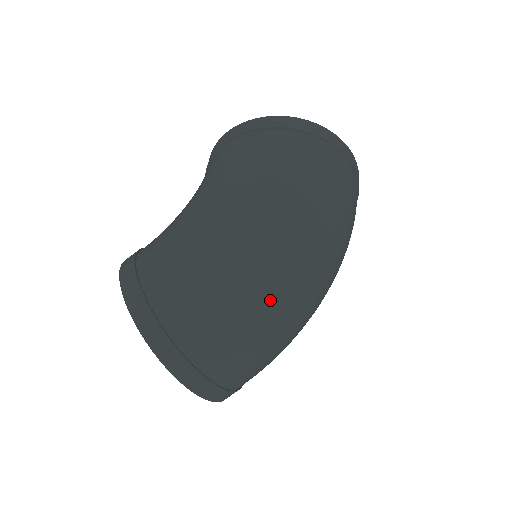
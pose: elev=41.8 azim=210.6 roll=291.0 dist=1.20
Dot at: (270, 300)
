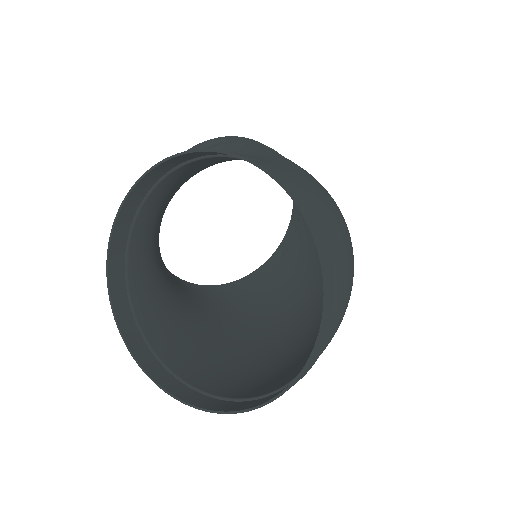
Dot at: occluded
